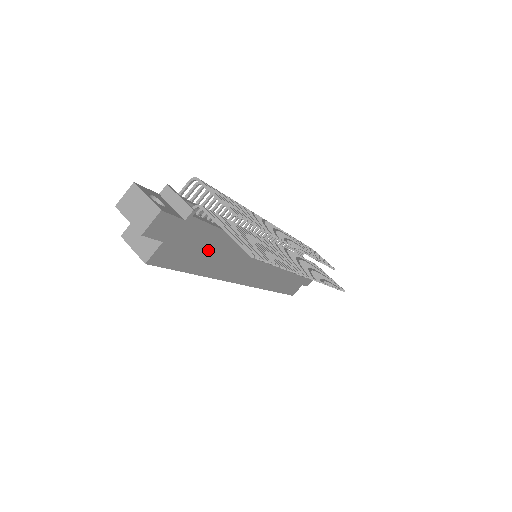
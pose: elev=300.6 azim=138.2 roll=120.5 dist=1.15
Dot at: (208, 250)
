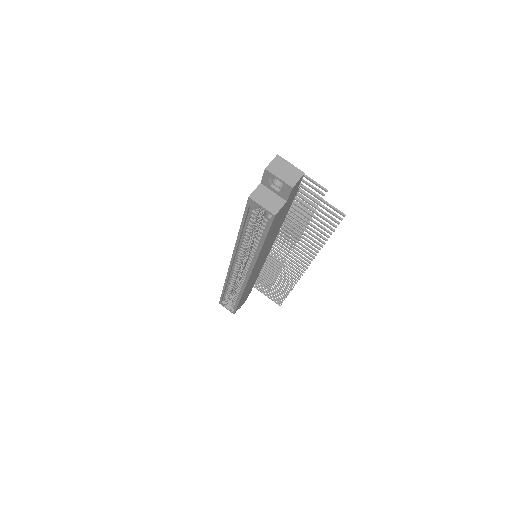
Dot at: (277, 226)
